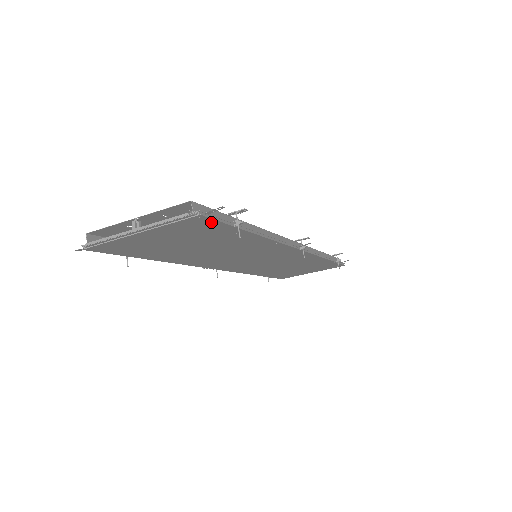
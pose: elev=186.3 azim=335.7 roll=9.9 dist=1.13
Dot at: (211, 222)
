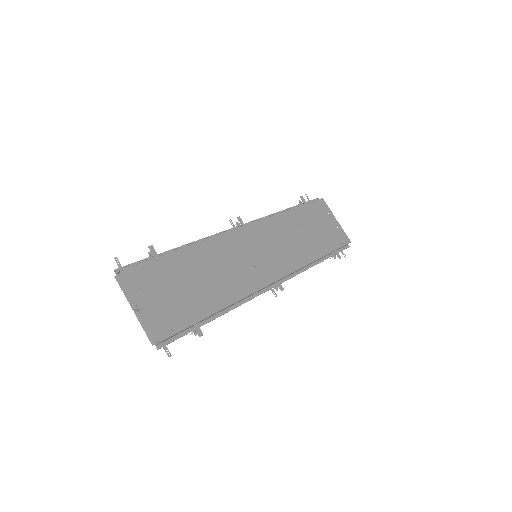
Dot at: (171, 338)
